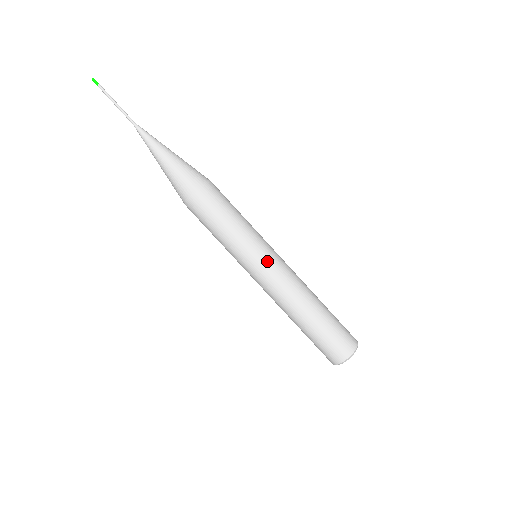
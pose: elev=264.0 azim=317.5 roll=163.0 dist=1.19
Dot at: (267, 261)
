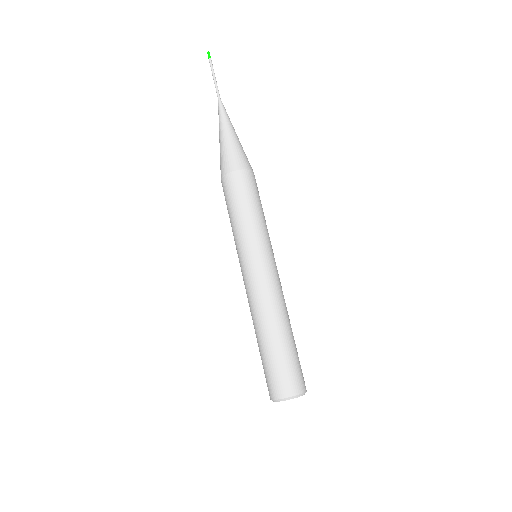
Dot at: (273, 260)
